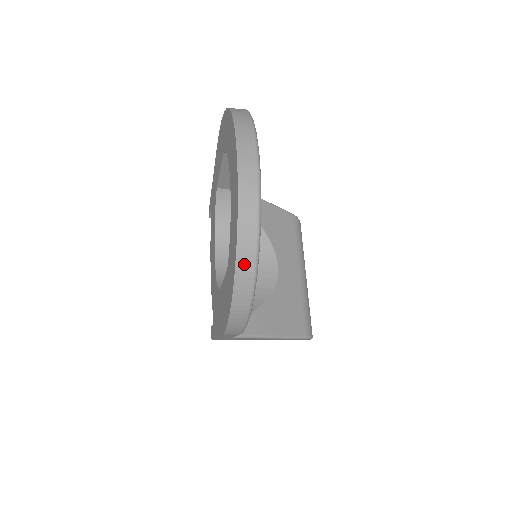
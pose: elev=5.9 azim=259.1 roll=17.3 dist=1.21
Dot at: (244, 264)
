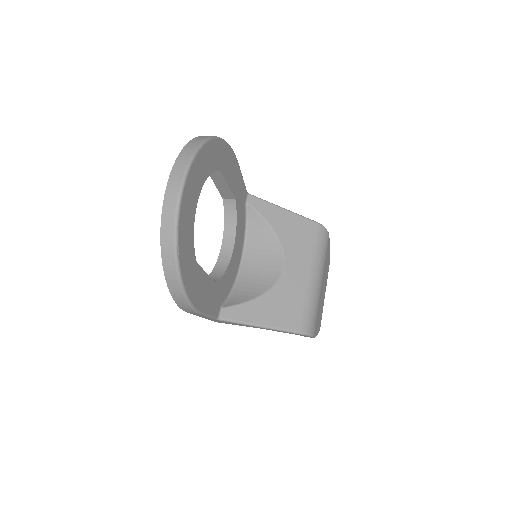
Dot at: (167, 255)
